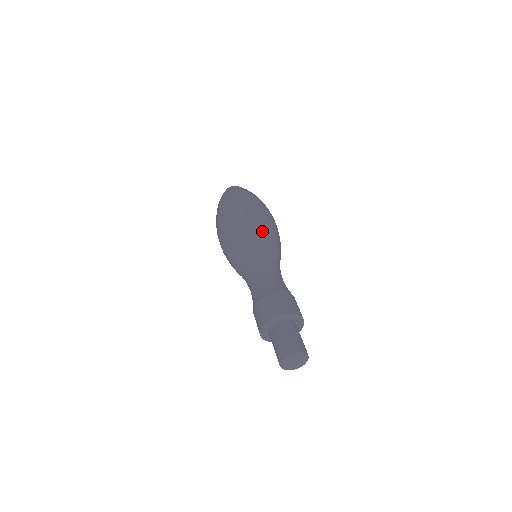
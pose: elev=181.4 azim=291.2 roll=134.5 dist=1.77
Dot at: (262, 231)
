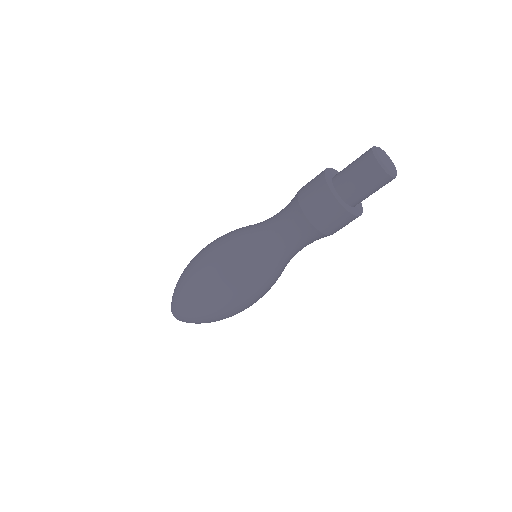
Dot at: occluded
